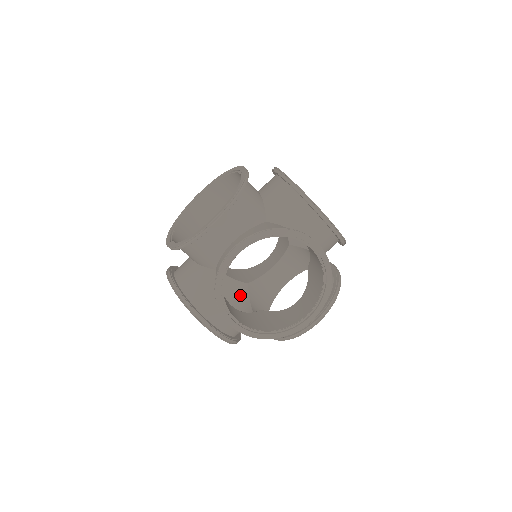
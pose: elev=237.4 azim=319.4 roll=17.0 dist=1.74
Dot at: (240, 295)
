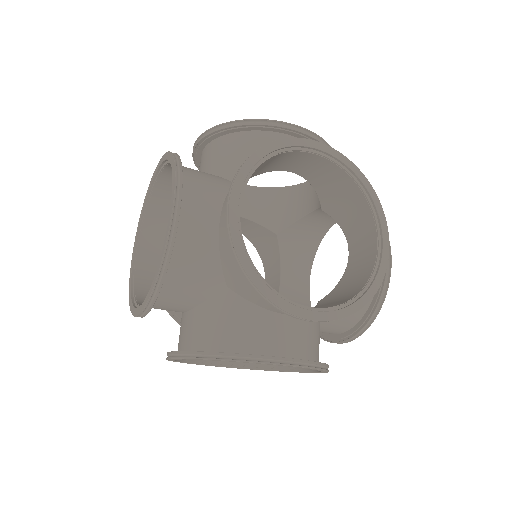
Dot at: (270, 244)
